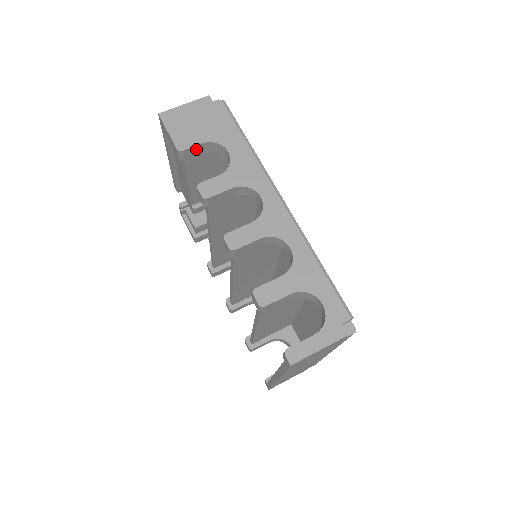
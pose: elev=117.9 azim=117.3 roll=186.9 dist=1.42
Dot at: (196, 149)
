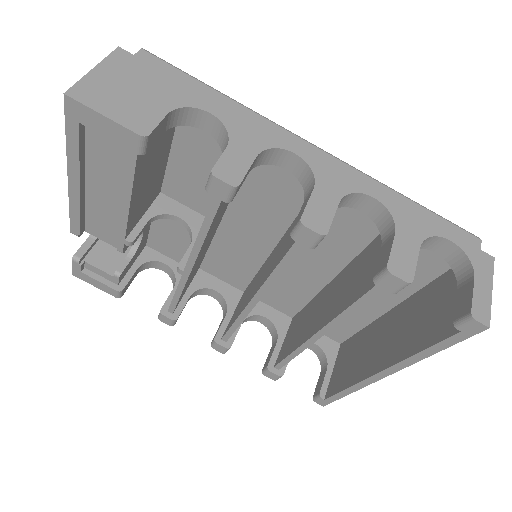
Dot at: (159, 128)
